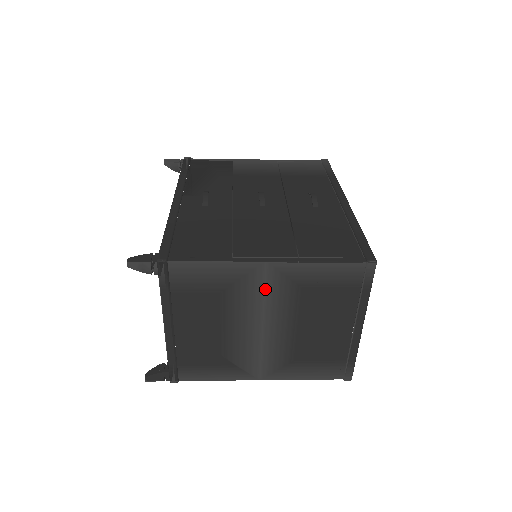
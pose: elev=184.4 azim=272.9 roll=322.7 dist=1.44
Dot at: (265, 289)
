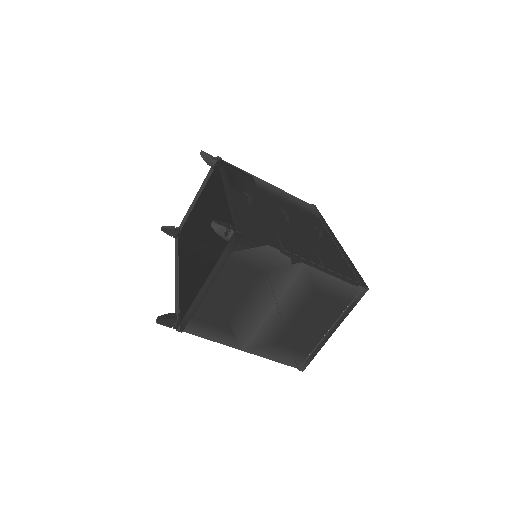
Dot at: (292, 281)
